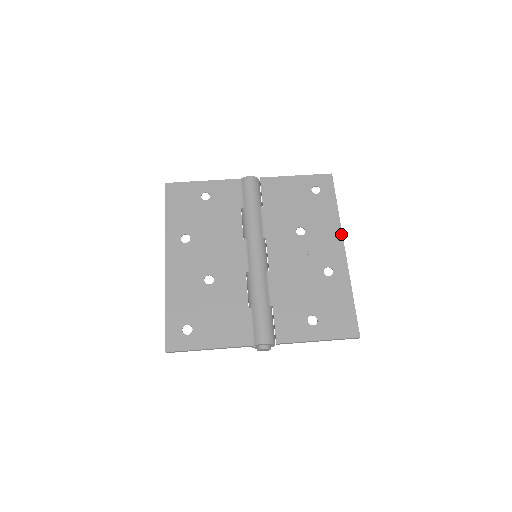
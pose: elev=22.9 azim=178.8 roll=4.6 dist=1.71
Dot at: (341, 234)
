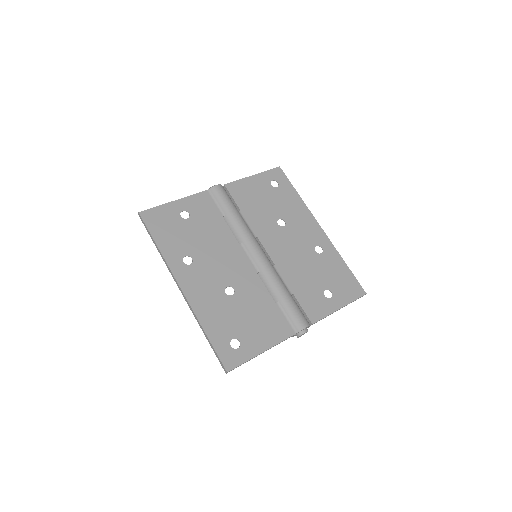
Dot at: (312, 216)
